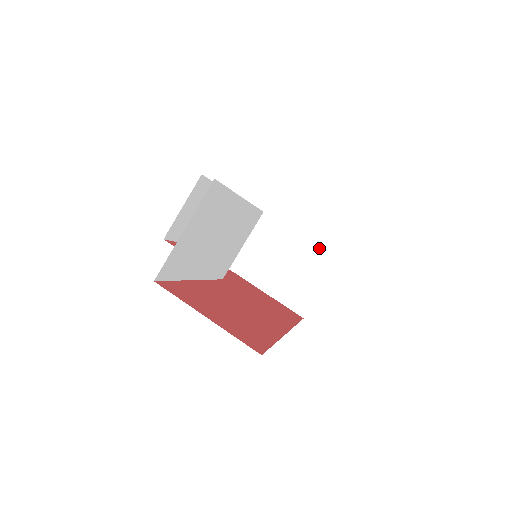
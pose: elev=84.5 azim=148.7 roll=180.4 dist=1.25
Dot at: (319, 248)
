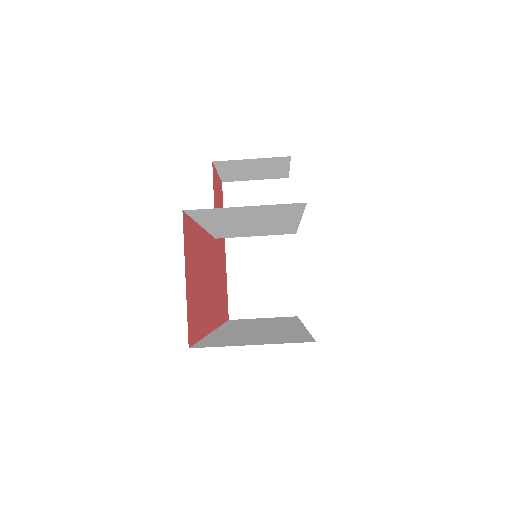
Dot at: (295, 292)
